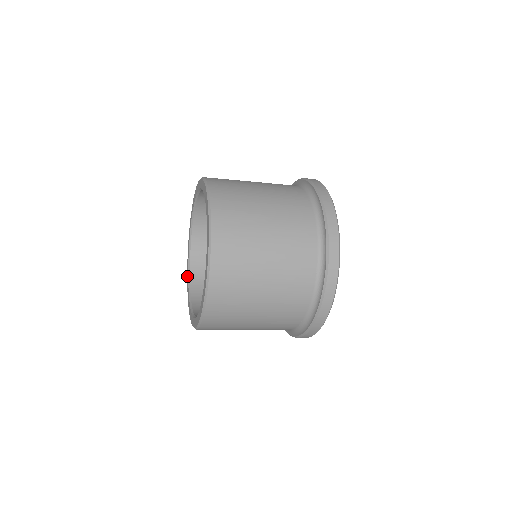
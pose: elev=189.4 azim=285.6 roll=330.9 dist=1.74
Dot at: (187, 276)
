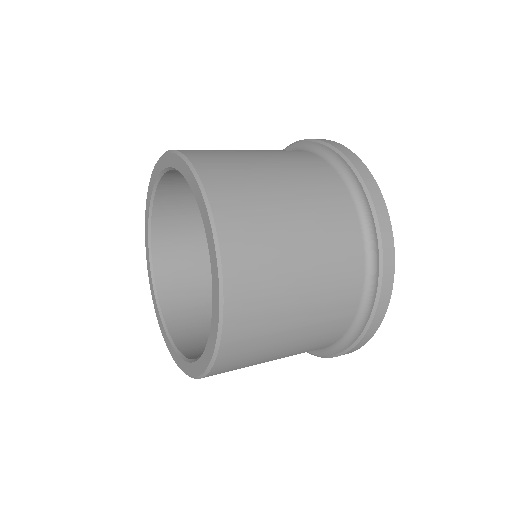
Dot at: (153, 301)
